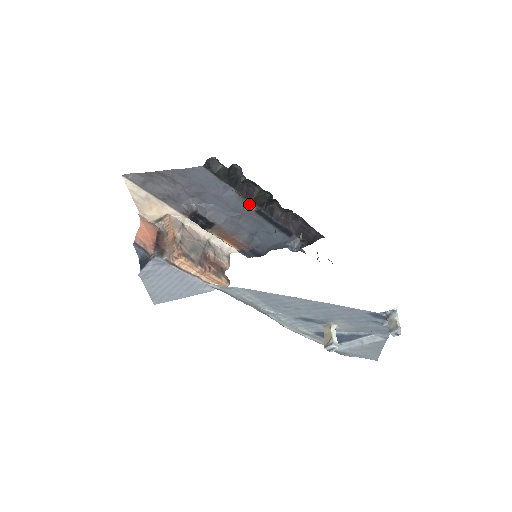
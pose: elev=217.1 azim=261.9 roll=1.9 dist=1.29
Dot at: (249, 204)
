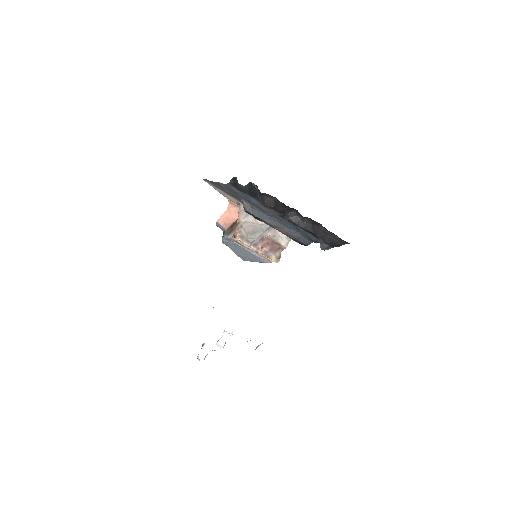
Dot at: (272, 210)
